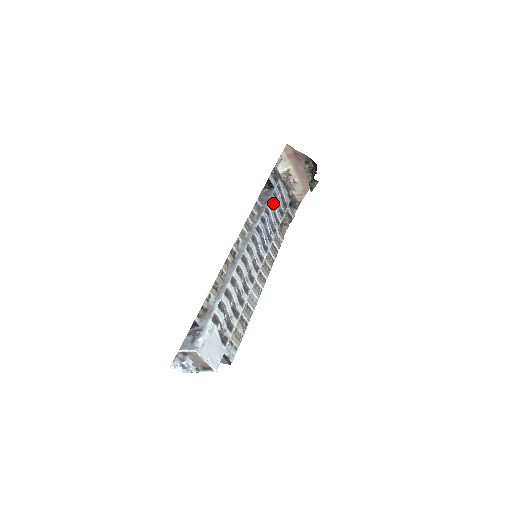
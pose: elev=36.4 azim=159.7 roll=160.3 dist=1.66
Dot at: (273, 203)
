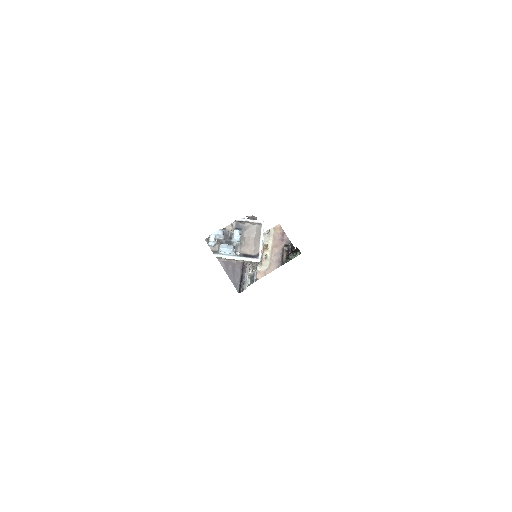
Dot at: occluded
